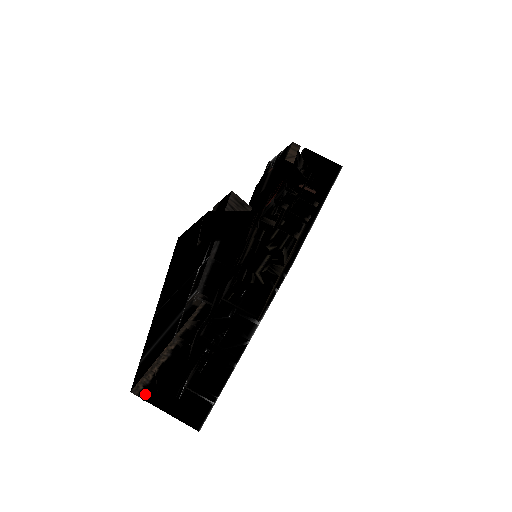
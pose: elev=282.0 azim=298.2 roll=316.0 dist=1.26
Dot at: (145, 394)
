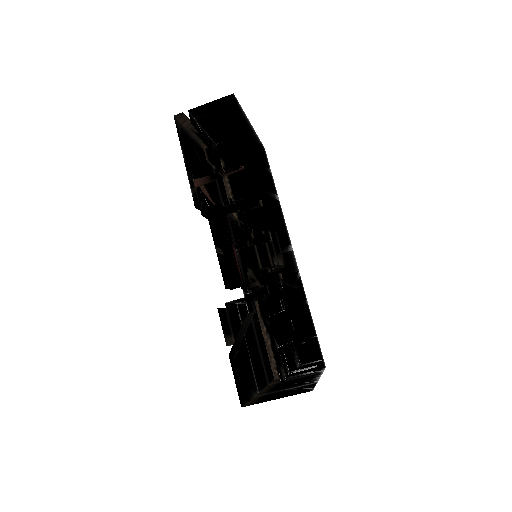
Dot at: occluded
